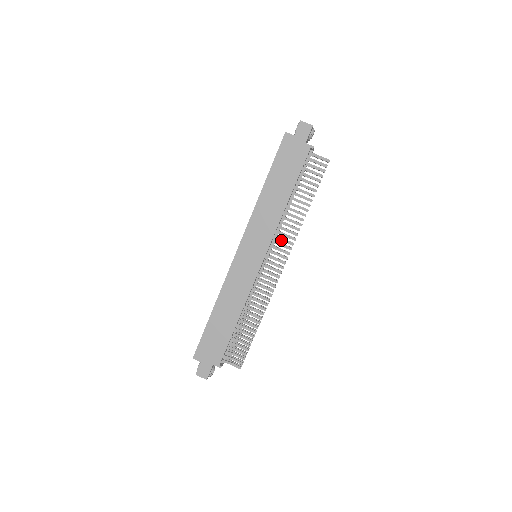
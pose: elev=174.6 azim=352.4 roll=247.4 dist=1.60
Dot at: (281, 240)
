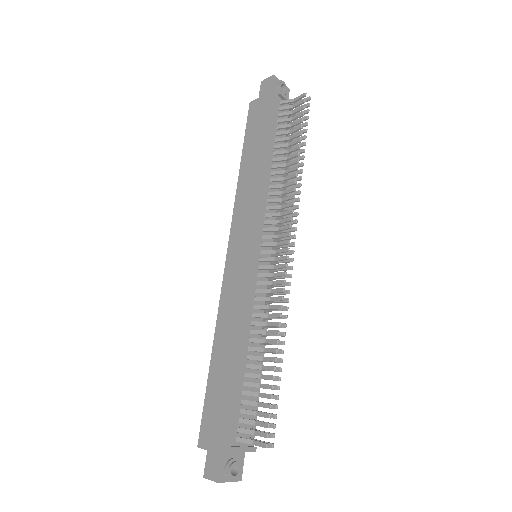
Dot at: (277, 215)
